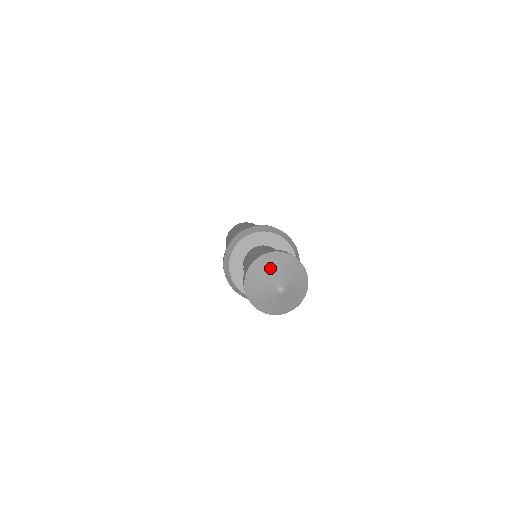
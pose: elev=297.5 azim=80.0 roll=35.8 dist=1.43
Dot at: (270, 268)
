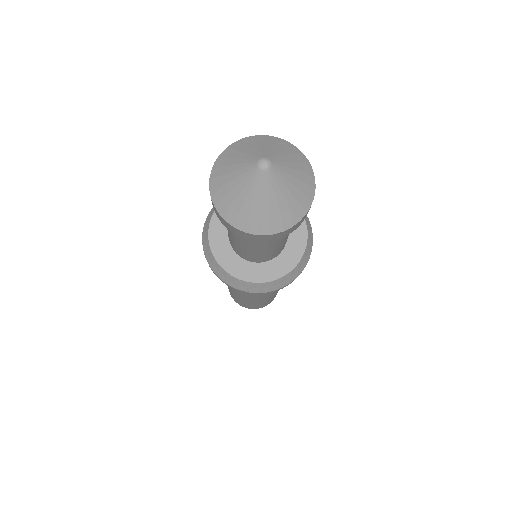
Dot at: (256, 144)
